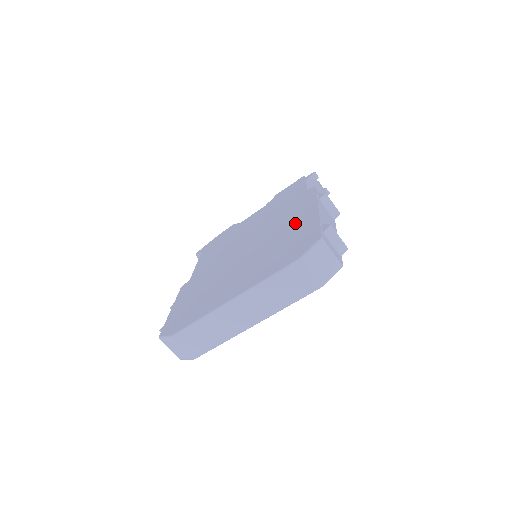
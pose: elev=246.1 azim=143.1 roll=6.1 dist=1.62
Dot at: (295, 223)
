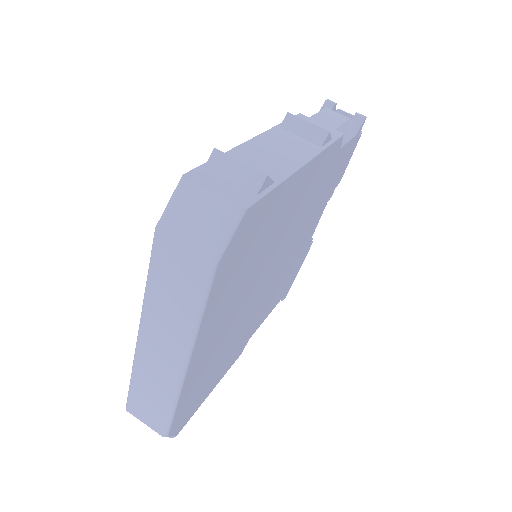
Dot at: occluded
